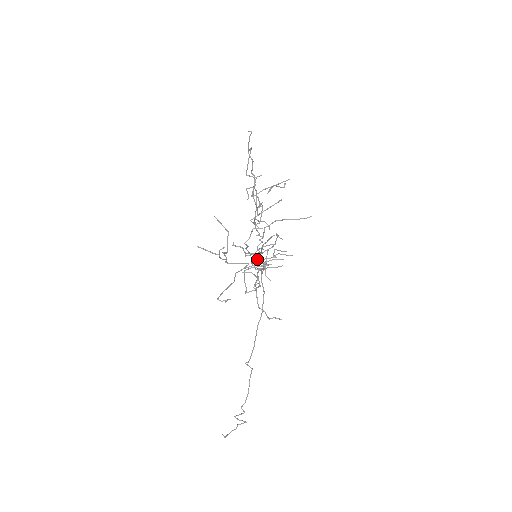
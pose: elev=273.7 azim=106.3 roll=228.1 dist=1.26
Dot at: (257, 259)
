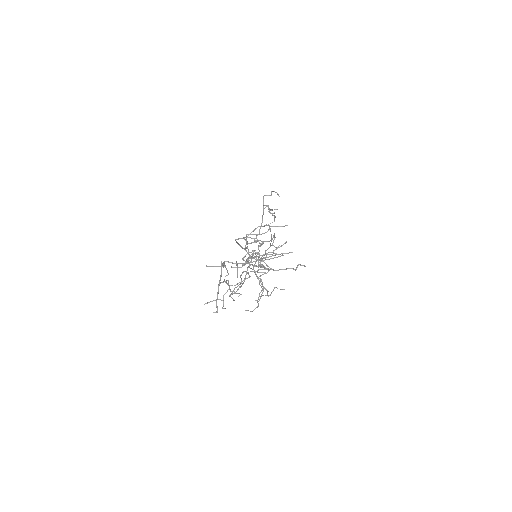
Dot at: (258, 241)
